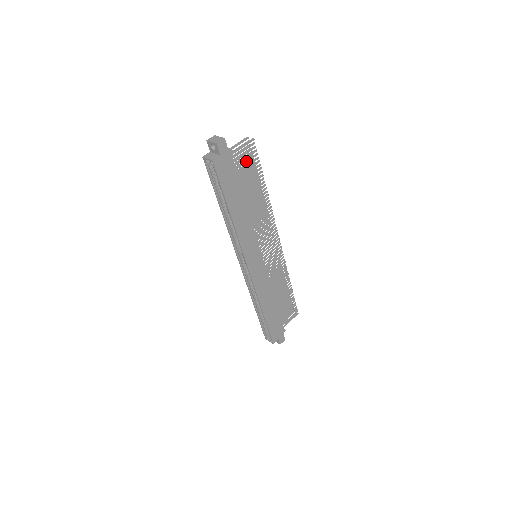
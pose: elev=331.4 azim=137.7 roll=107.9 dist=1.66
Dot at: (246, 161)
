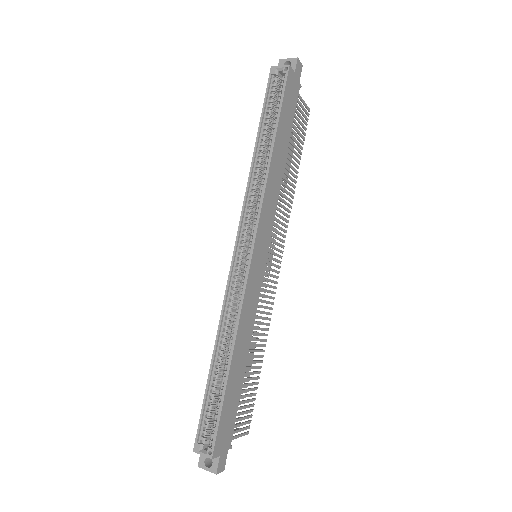
Dot at: (299, 120)
